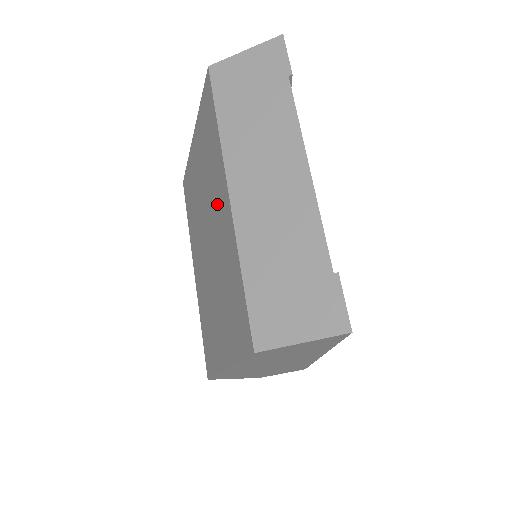
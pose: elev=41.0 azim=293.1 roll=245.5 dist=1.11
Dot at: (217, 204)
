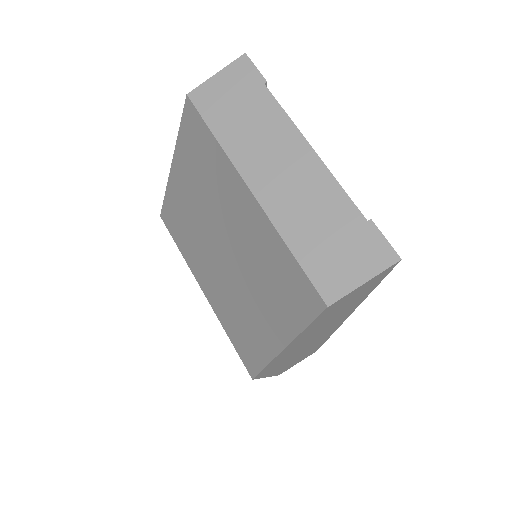
Dot at: (232, 208)
